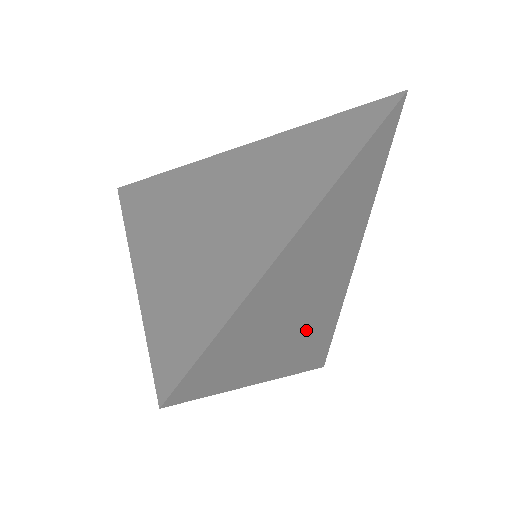
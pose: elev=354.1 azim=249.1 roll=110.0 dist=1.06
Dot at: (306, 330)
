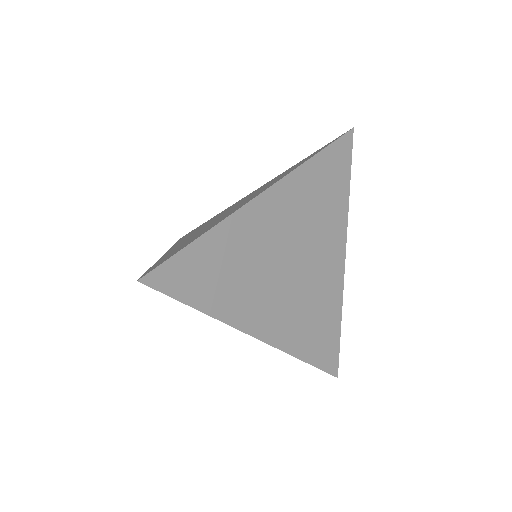
Dot at: (293, 309)
